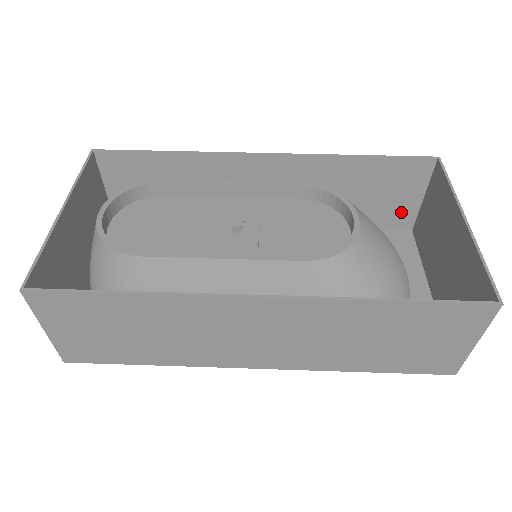
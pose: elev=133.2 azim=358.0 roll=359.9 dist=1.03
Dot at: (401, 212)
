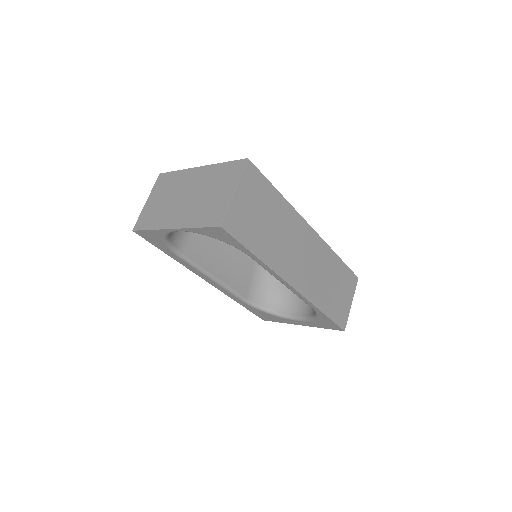
Dot at: occluded
